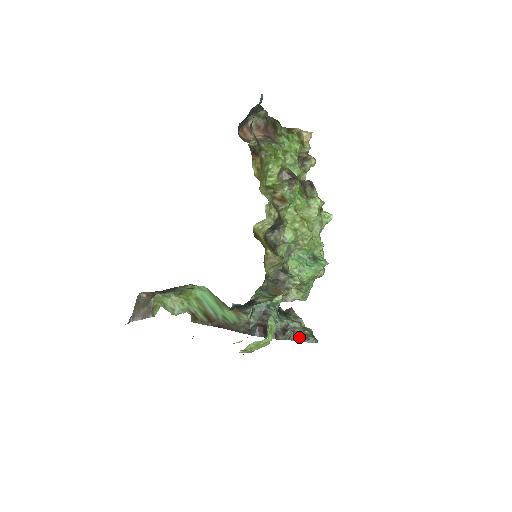
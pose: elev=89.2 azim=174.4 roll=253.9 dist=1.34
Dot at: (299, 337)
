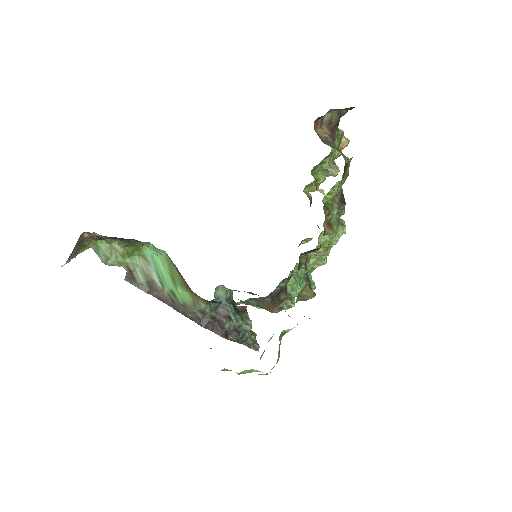
Dot at: (245, 341)
